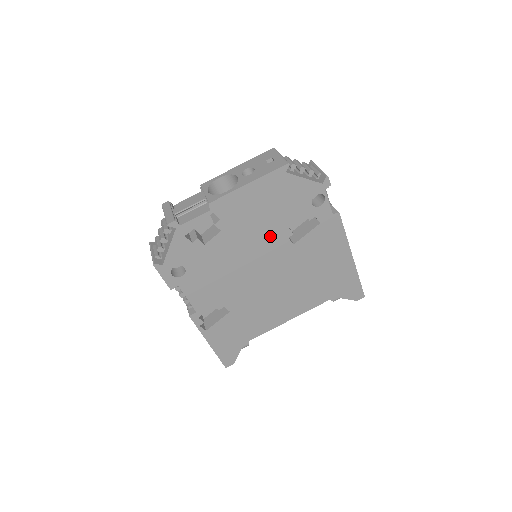
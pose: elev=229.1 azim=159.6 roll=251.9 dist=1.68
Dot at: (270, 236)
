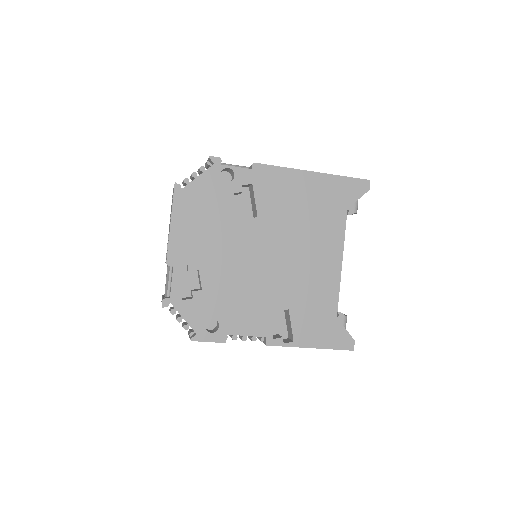
Dot at: (234, 233)
